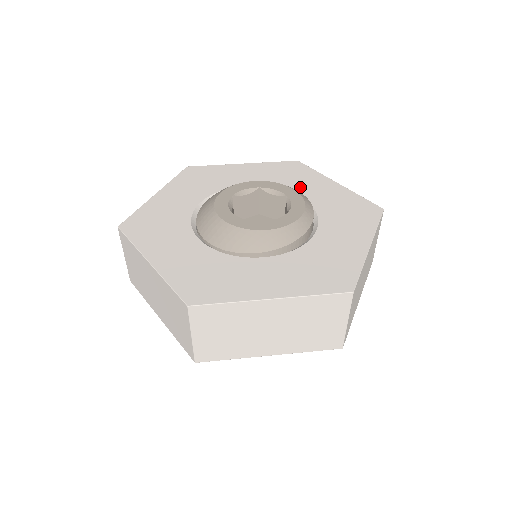
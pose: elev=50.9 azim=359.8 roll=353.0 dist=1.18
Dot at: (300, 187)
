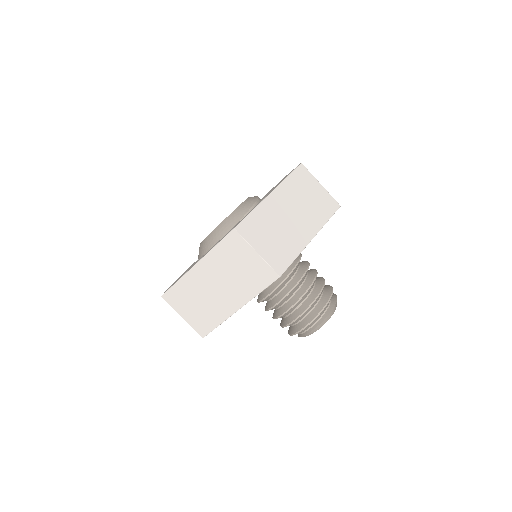
Dot at: occluded
